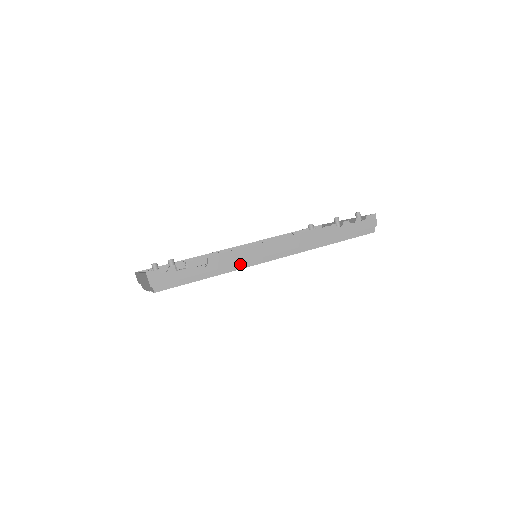
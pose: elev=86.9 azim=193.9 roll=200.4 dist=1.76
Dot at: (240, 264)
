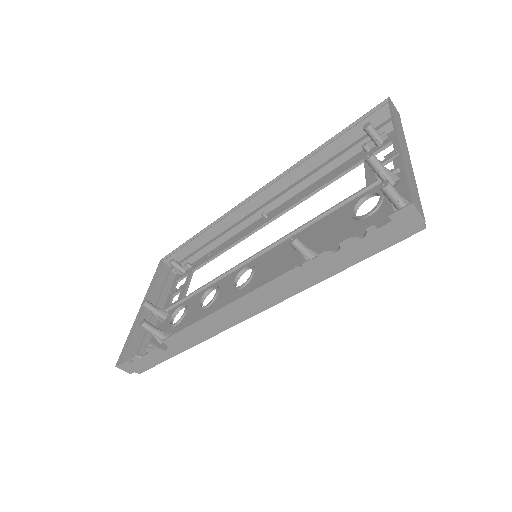
Dot at: (206, 334)
